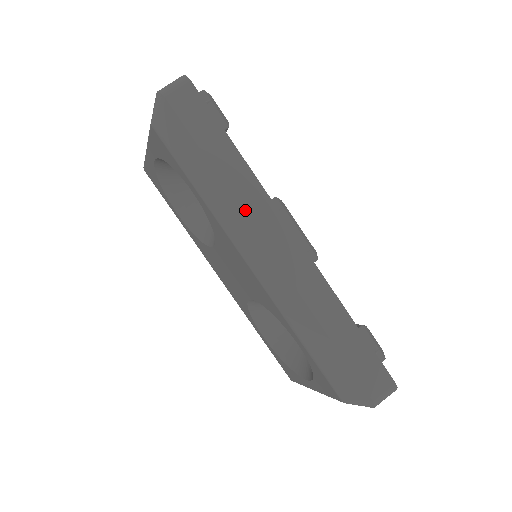
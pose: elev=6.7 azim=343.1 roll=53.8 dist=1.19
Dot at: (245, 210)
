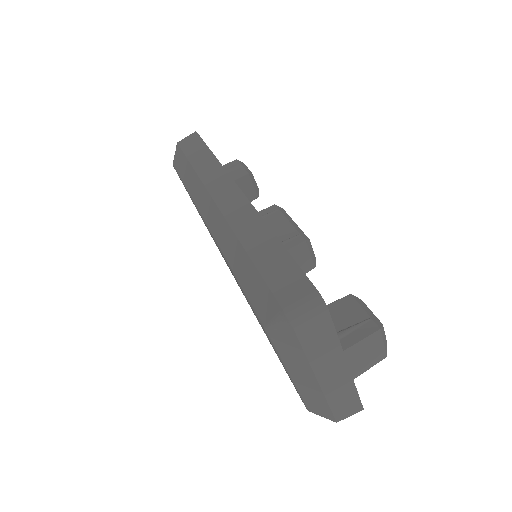
Dot at: (205, 182)
